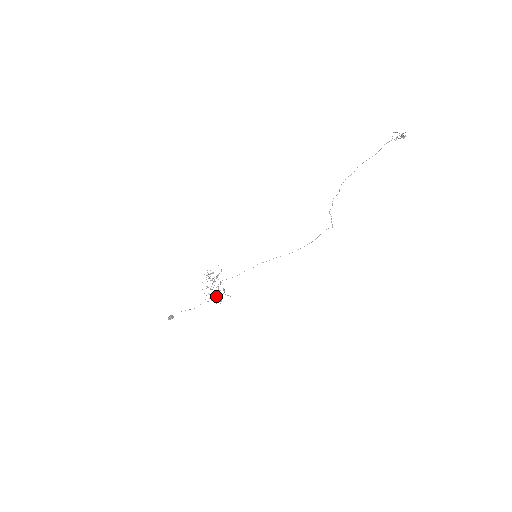
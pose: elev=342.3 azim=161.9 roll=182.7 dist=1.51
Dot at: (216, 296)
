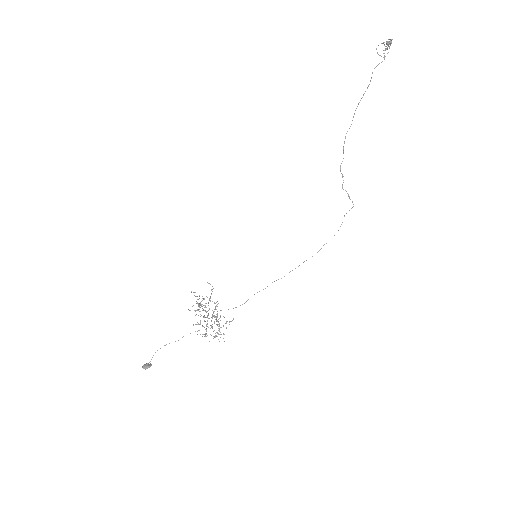
Dot at: occluded
